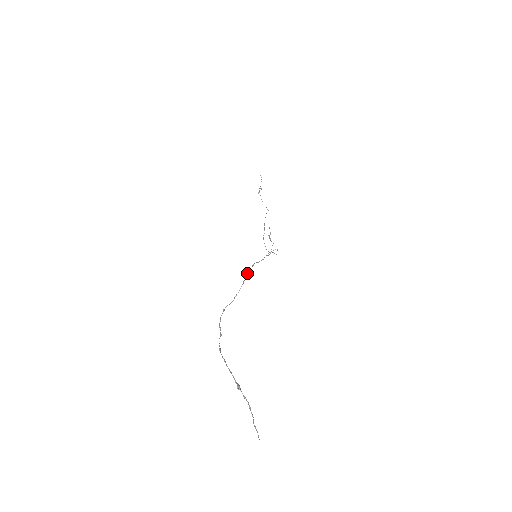
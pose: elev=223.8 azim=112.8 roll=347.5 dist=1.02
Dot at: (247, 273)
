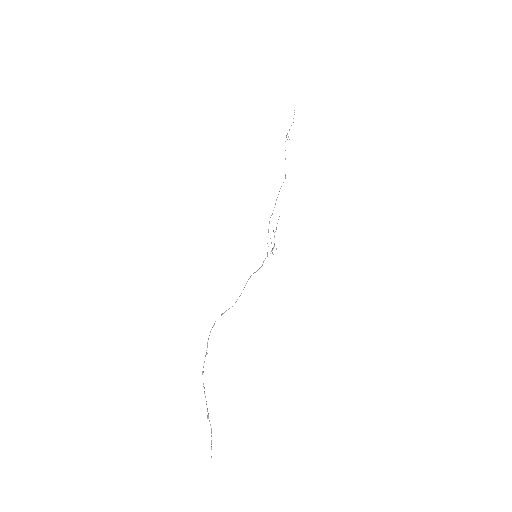
Dot at: occluded
